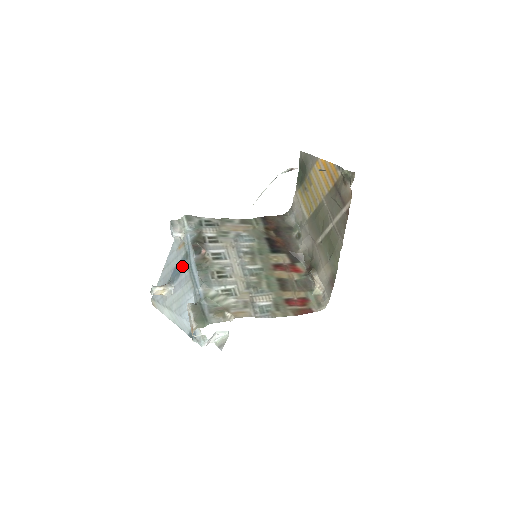
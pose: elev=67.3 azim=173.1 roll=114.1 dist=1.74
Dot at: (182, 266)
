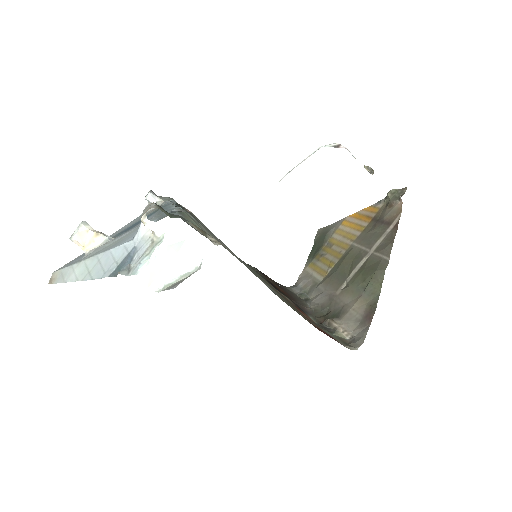
Dot at: occluded
